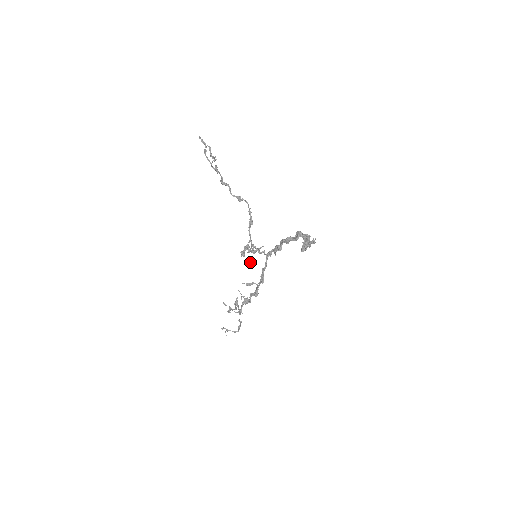
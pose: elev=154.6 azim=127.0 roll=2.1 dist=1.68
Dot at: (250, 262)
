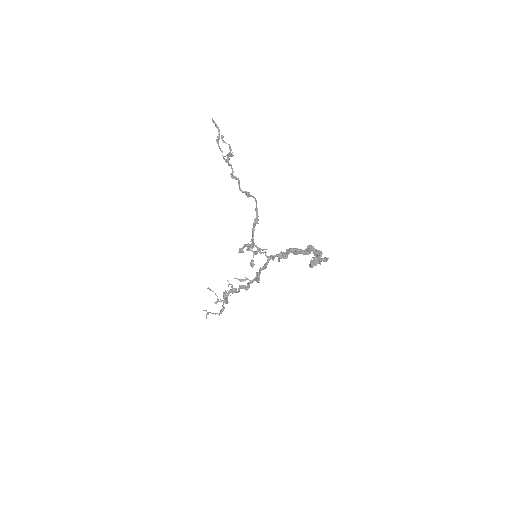
Dot at: (250, 264)
